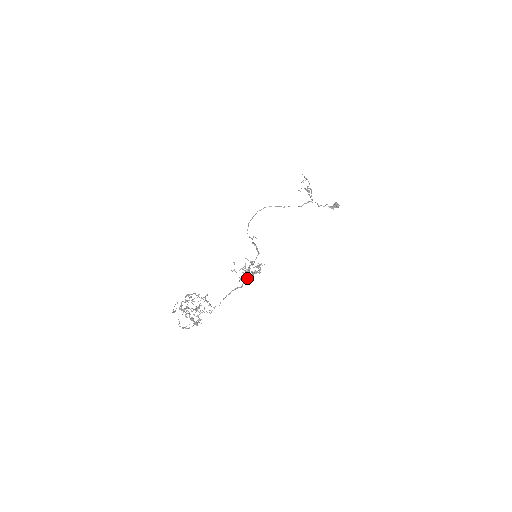
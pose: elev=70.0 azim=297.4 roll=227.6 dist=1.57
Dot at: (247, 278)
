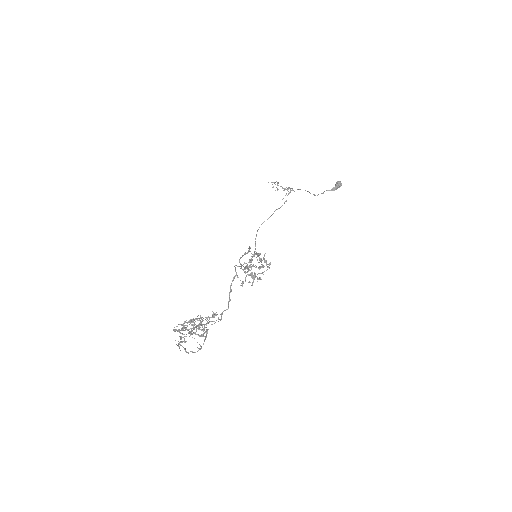
Dot at: (240, 266)
